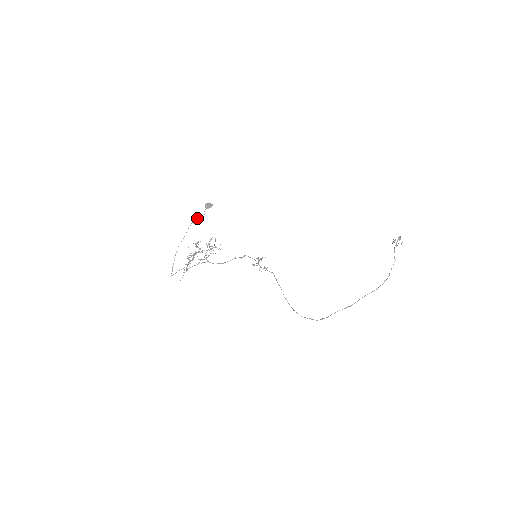
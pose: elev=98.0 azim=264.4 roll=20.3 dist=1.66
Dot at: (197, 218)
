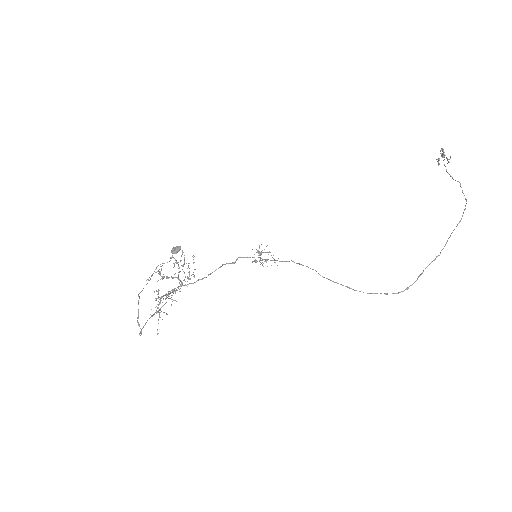
Dot at: (162, 263)
